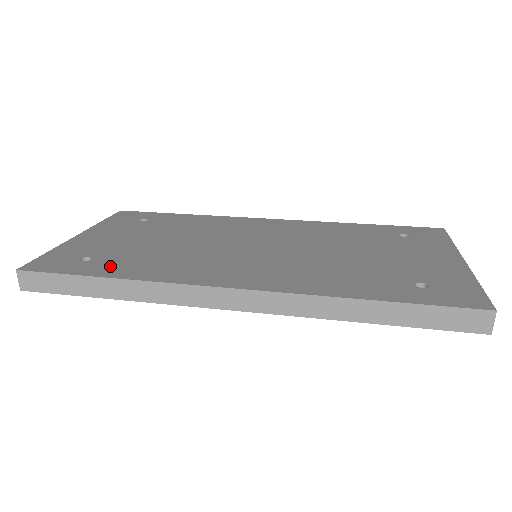
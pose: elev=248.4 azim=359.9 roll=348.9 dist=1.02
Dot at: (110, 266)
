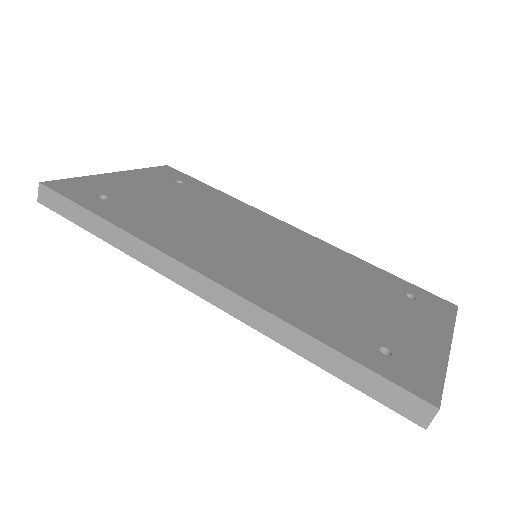
Dot at: (117, 211)
